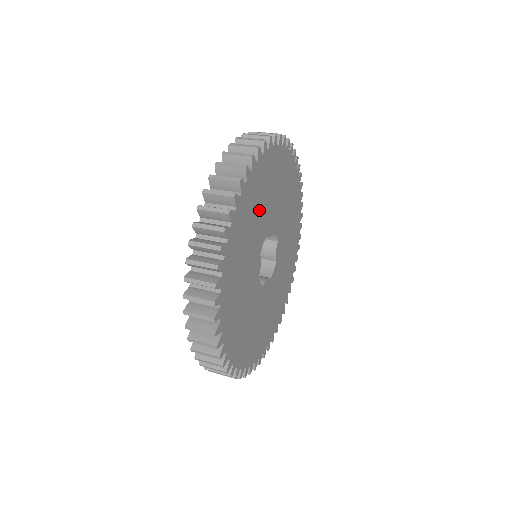
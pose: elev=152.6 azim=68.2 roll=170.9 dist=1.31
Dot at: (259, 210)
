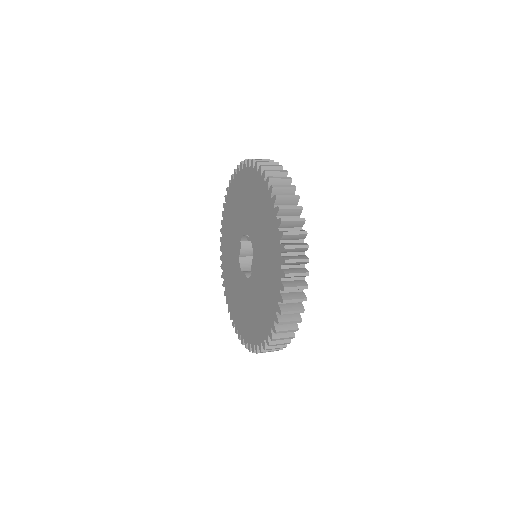
Dot at: occluded
